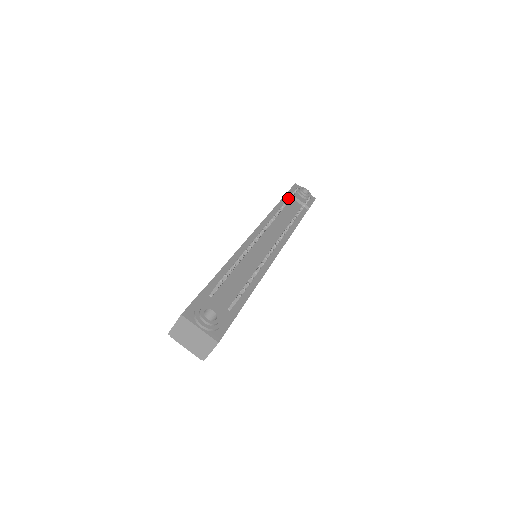
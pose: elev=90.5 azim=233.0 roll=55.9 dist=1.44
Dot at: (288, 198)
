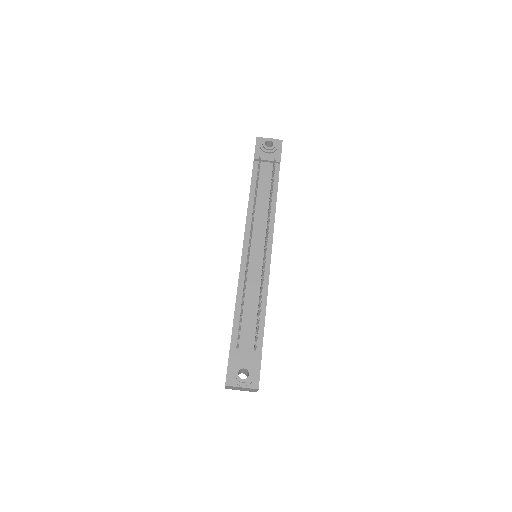
Dot at: (256, 183)
